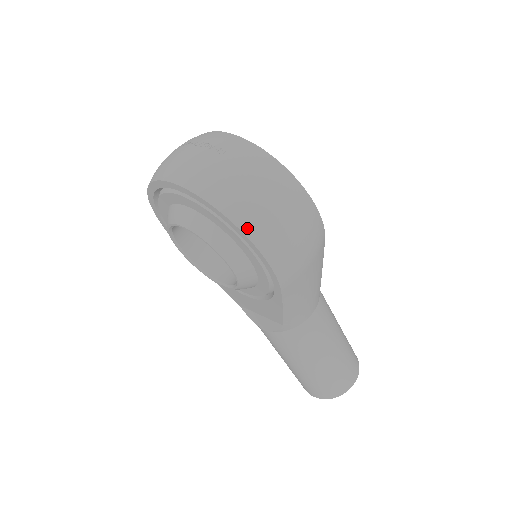
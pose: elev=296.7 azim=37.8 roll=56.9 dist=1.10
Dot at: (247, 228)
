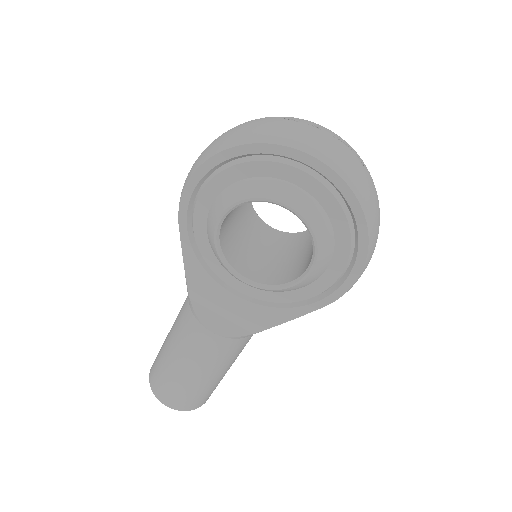
Dot at: (371, 246)
